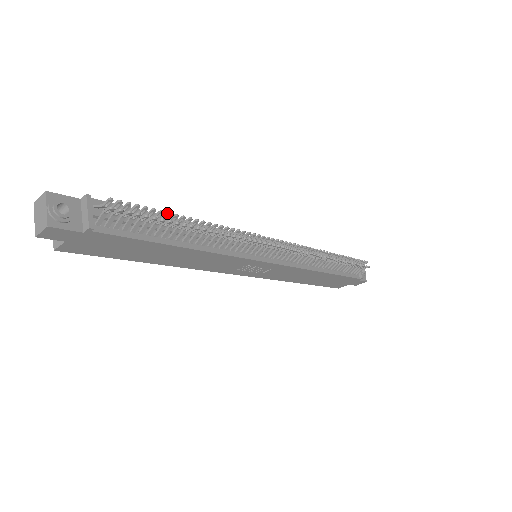
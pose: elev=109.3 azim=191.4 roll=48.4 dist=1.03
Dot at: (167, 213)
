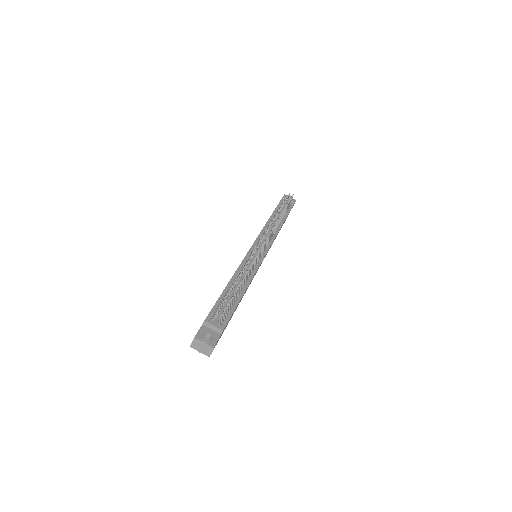
Dot at: (231, 289)
